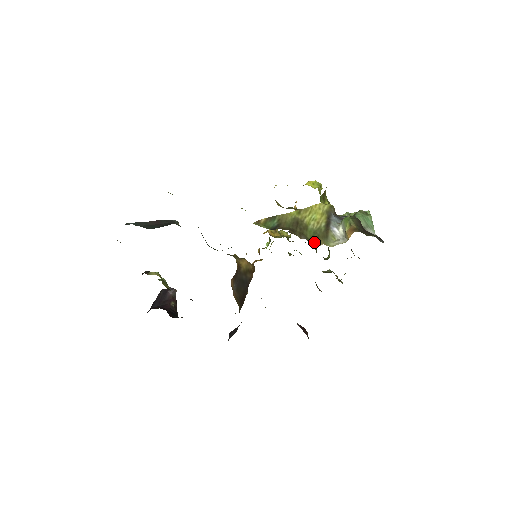
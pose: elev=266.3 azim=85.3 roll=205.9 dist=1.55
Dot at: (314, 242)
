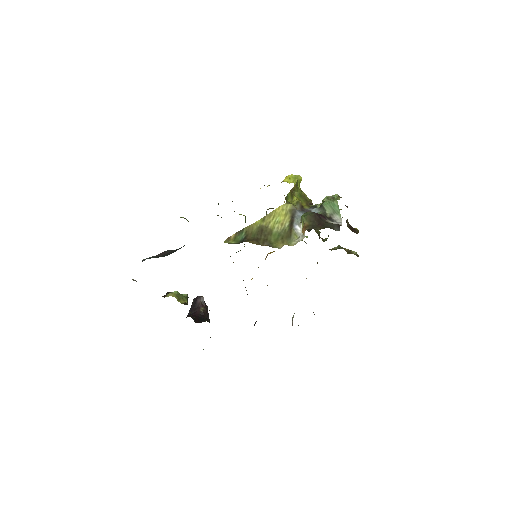
Dot at: (278, 245)
